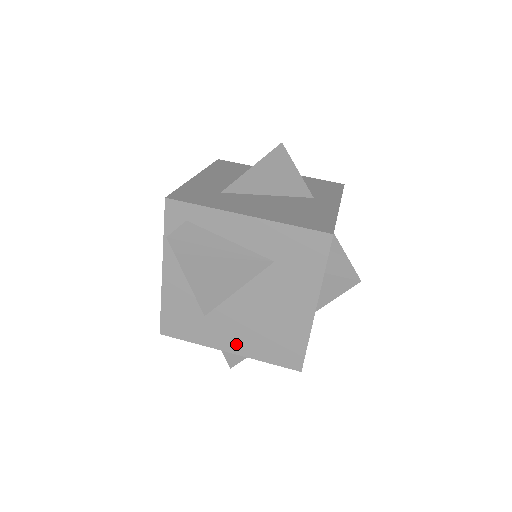
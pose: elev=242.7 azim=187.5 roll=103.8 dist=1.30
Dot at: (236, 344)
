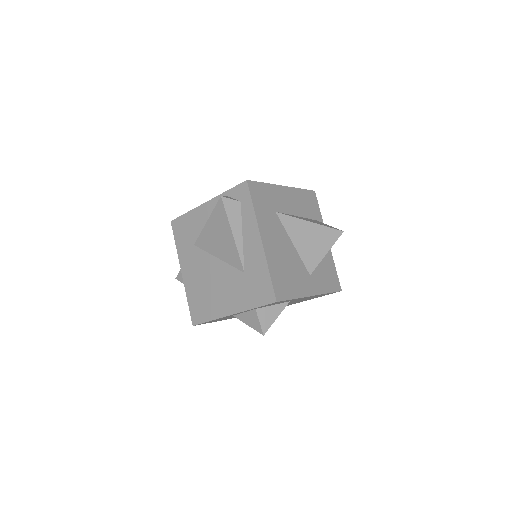
Dot at: (188, 275)
